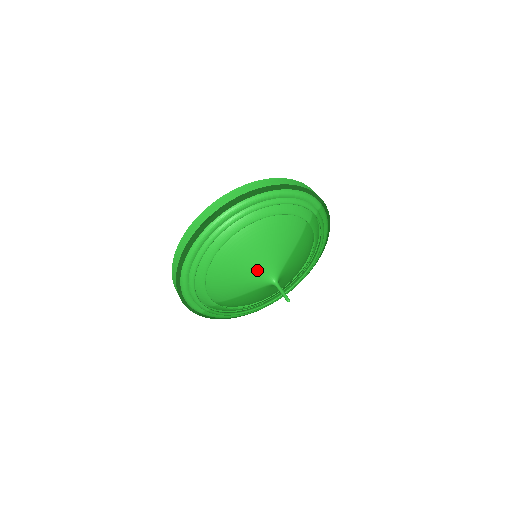
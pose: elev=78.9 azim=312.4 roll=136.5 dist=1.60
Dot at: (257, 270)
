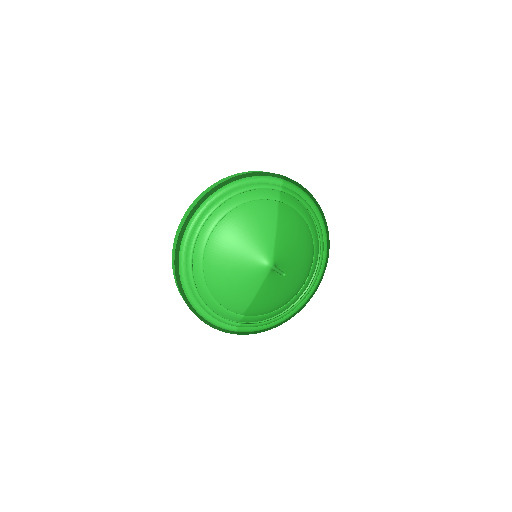
Dot at: (248, 263)
